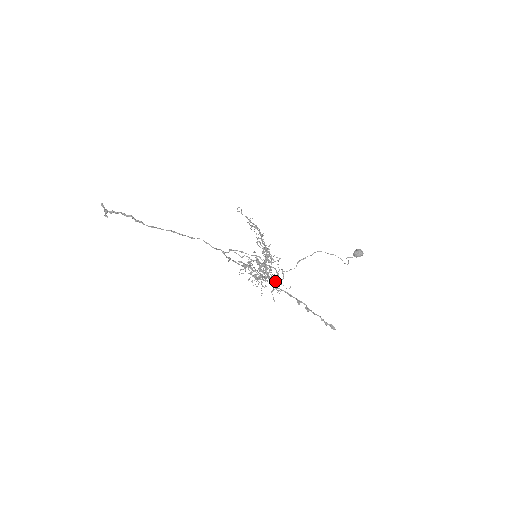
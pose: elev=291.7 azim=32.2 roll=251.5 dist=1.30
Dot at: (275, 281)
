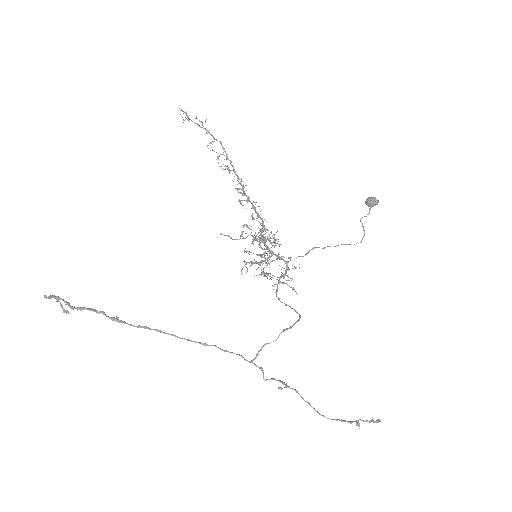
Dot at: occluded
